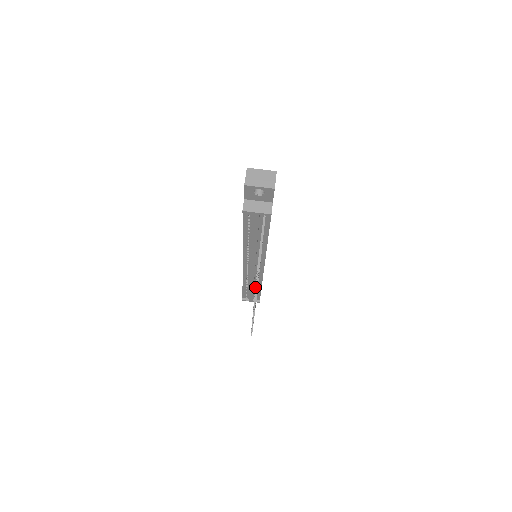
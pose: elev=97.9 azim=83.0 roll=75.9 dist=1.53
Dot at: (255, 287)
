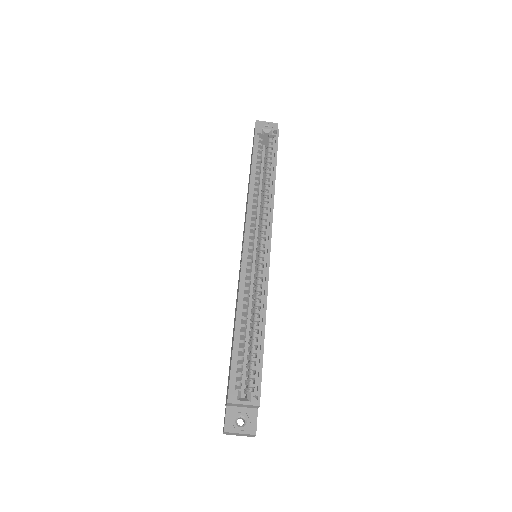
Dot at: occluded
